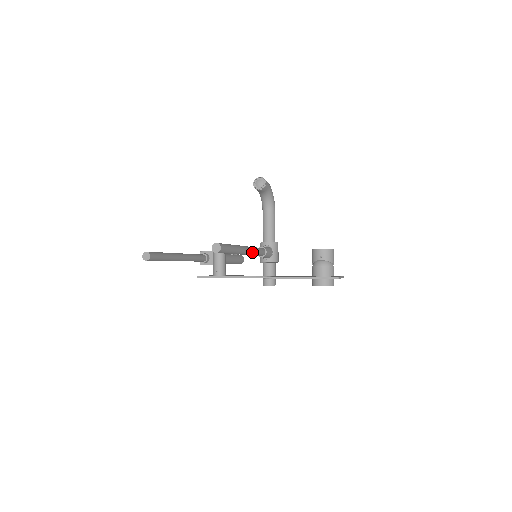
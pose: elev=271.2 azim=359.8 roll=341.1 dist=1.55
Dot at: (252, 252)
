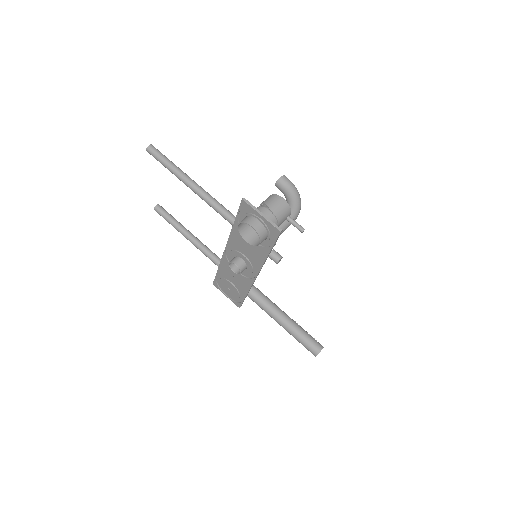
Dot at: (207, 197)
